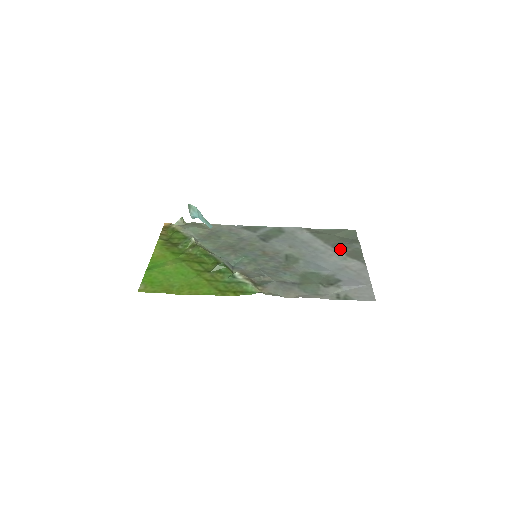
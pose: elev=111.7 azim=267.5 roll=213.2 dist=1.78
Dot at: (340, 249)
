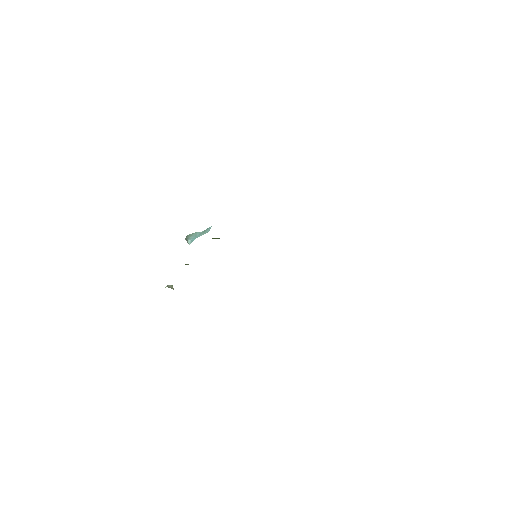
Dot at: occluded
